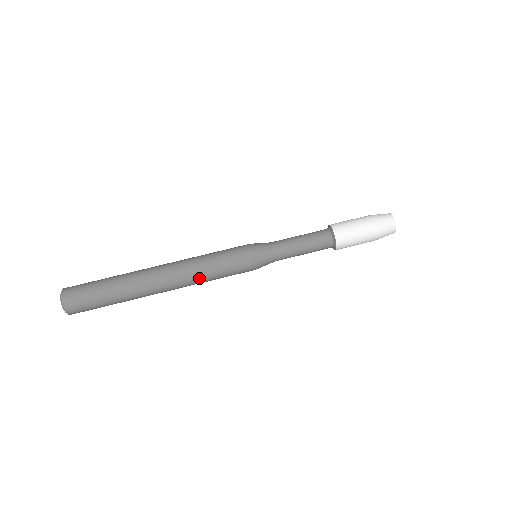
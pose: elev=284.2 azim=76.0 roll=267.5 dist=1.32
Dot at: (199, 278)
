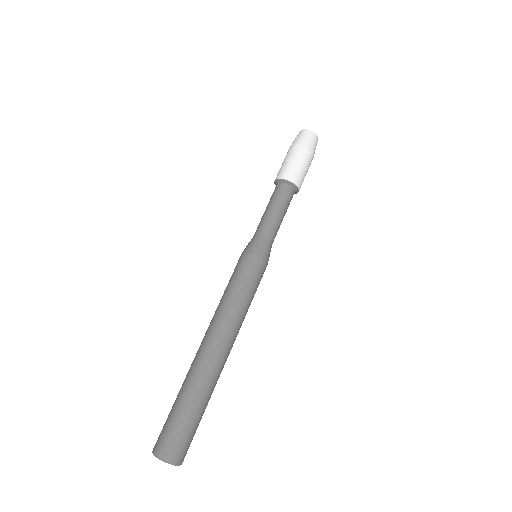
Dot at: (241, 316)
